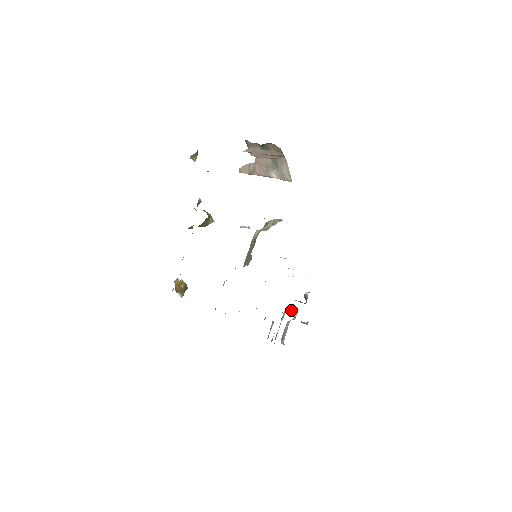
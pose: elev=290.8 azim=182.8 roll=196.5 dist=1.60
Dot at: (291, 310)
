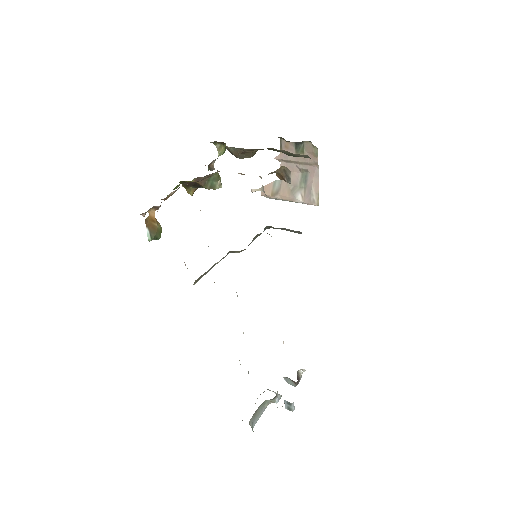
Dot at: occluded
